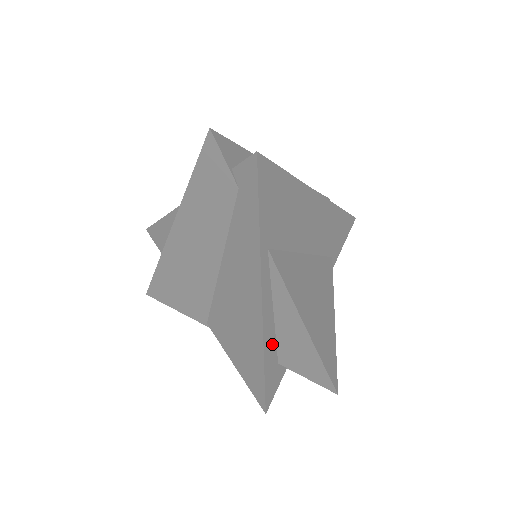
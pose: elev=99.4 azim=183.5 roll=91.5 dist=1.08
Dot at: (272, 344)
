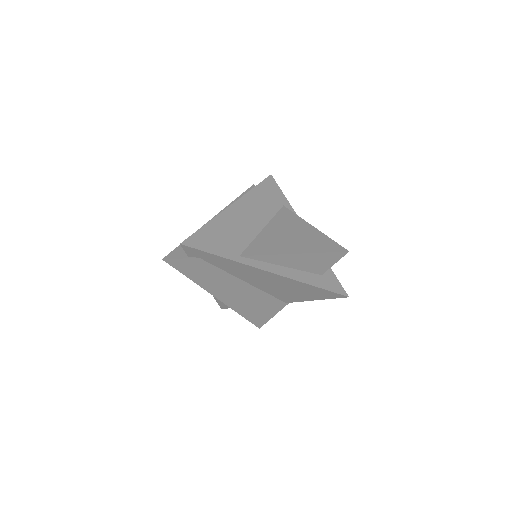
Dot at: (304, 275)
